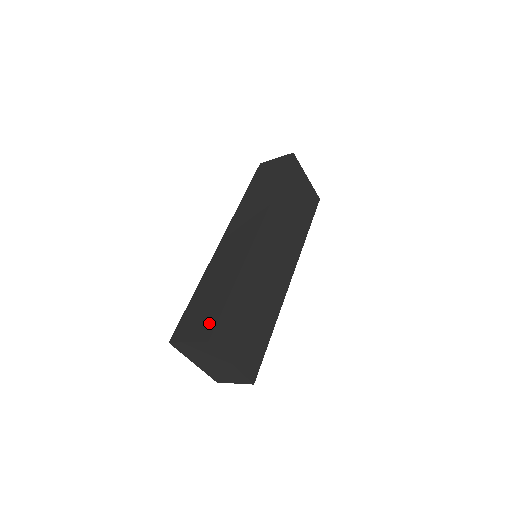
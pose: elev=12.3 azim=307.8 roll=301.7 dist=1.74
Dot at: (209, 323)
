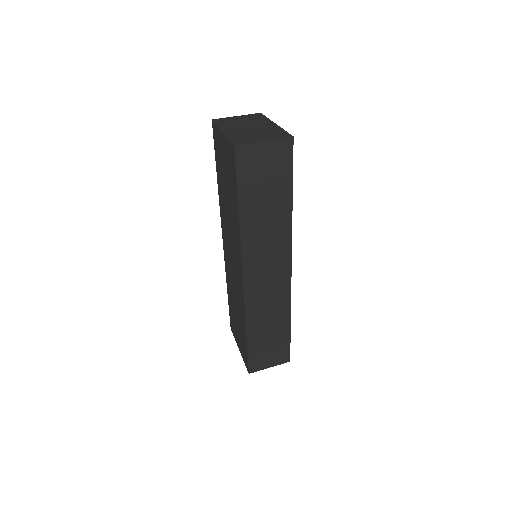
Dot at: (283, 352)
